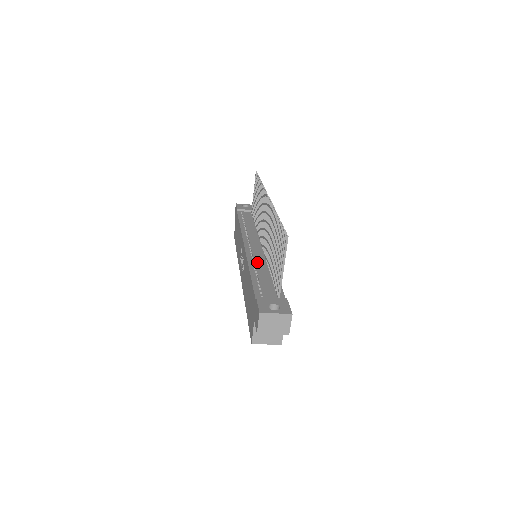
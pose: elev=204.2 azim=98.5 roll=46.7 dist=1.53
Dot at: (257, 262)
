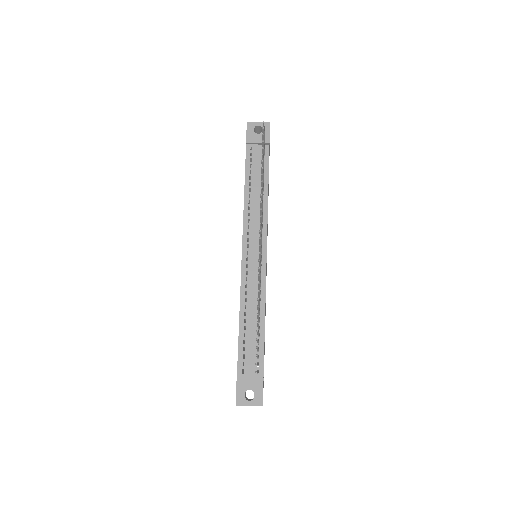
Dot at: (249, 297)
